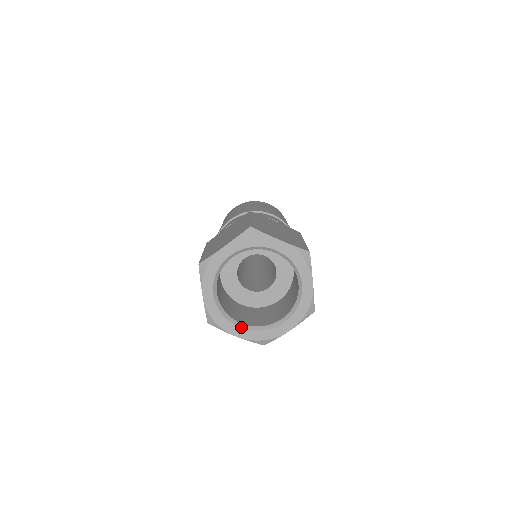
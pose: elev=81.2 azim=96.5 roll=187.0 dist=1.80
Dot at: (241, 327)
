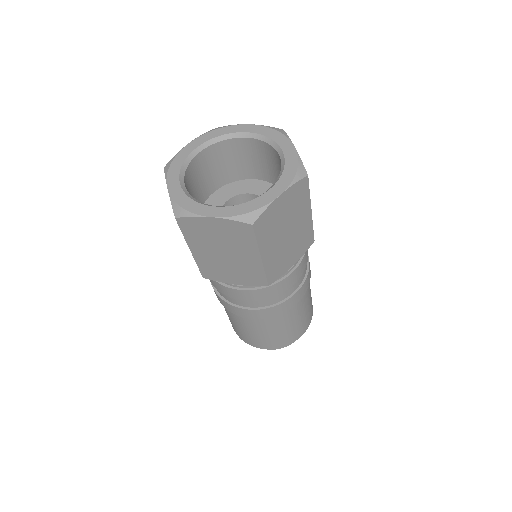
Dot at: (216, 206)
